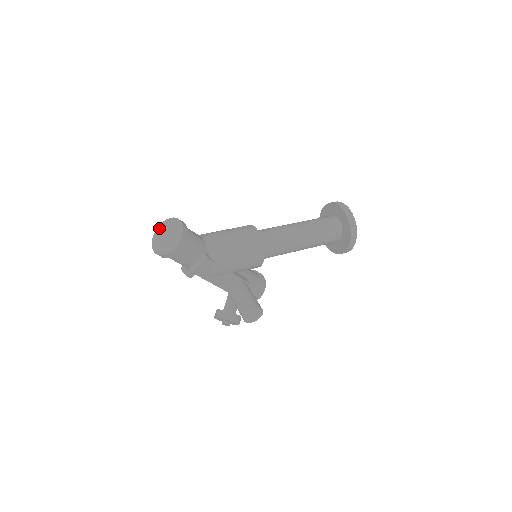
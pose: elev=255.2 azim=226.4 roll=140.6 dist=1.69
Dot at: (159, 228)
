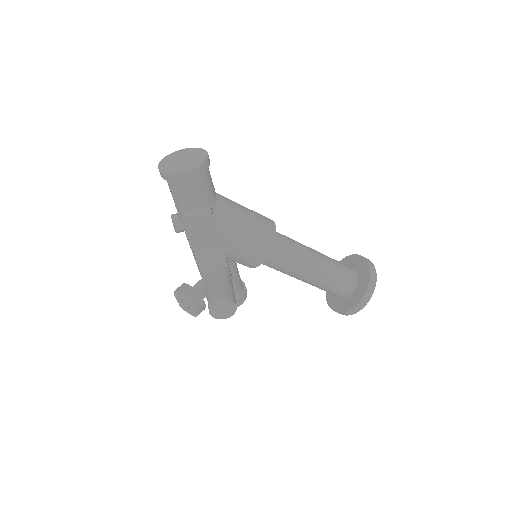
Dot at: (178, 152)
